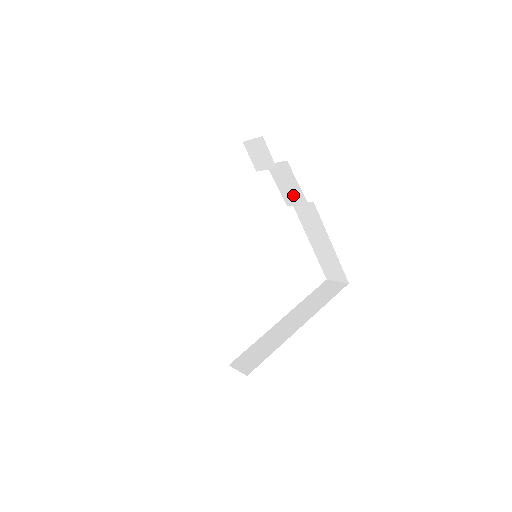
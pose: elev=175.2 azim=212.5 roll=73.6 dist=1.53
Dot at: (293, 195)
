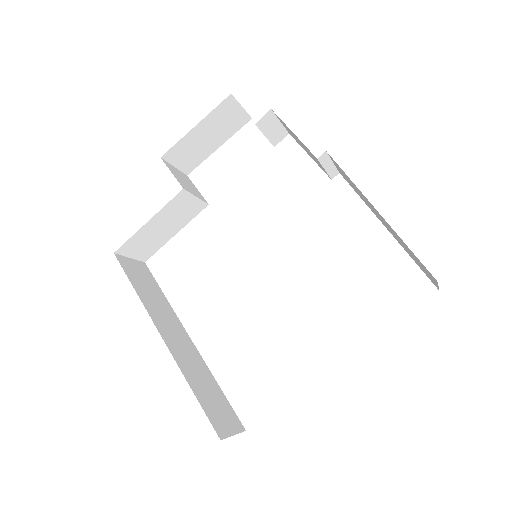
Dot at: (312, 156)
